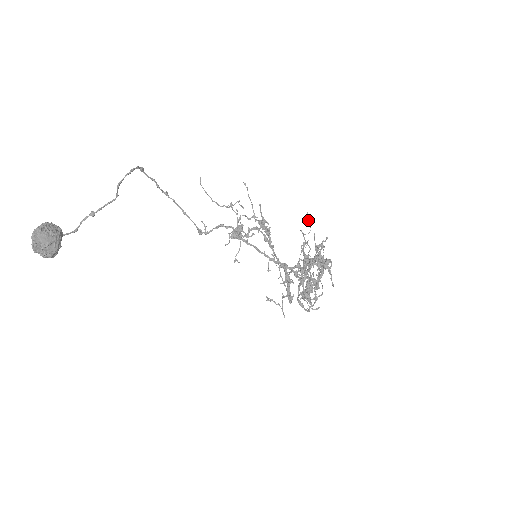
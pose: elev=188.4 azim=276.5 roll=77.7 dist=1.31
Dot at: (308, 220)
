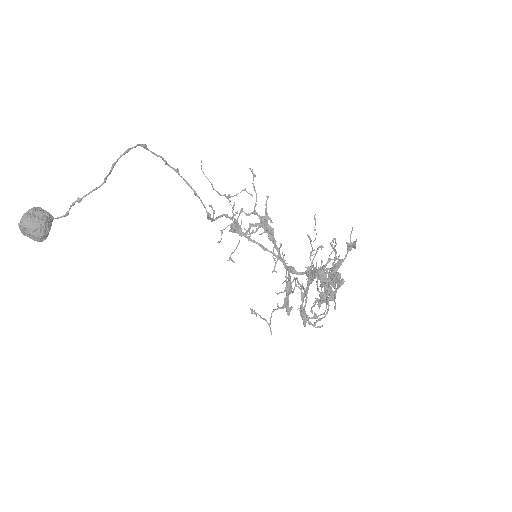
Dot at: (315, 225)
